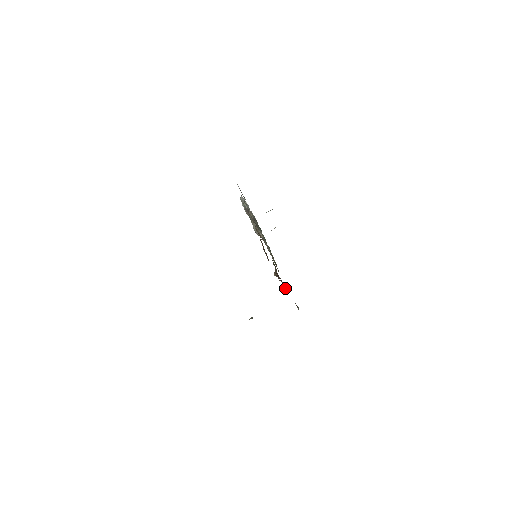
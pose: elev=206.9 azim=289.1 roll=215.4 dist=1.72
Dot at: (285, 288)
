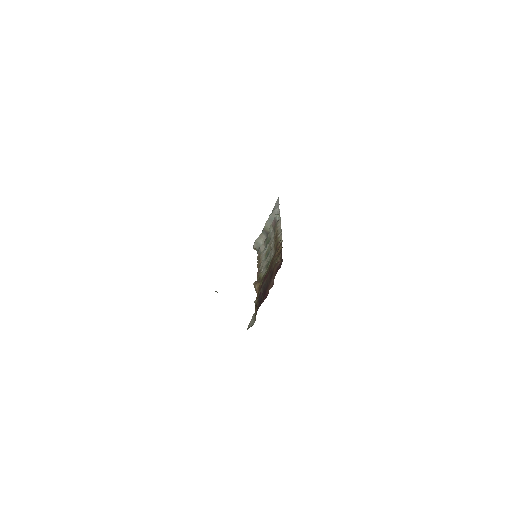
Dot at: (260, 299)
